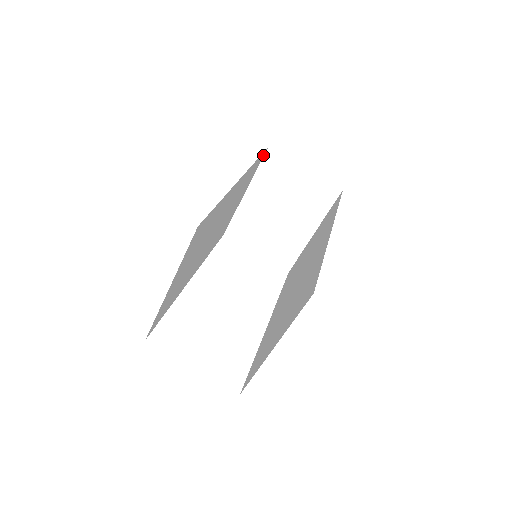
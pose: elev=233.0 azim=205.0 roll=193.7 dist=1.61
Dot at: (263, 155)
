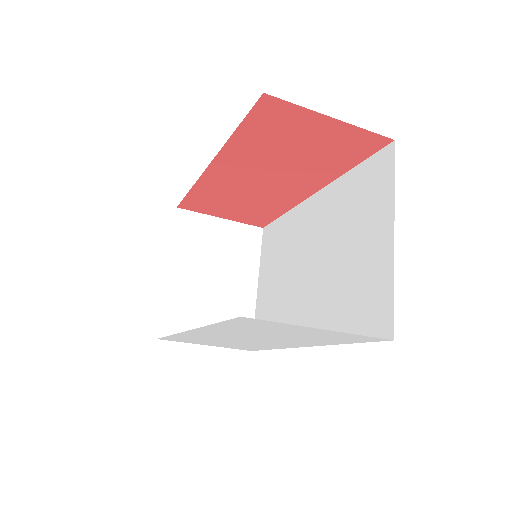
Dot at: occluded
